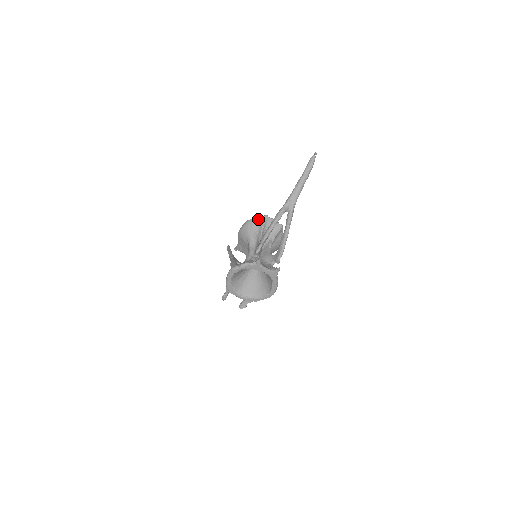
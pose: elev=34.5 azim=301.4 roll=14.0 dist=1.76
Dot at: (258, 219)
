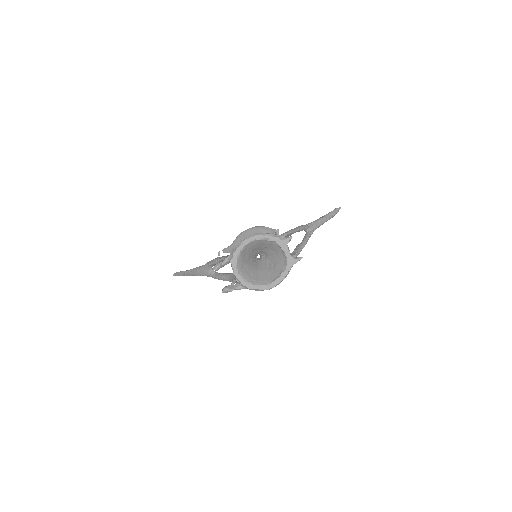
Dot at: (270, 229)
